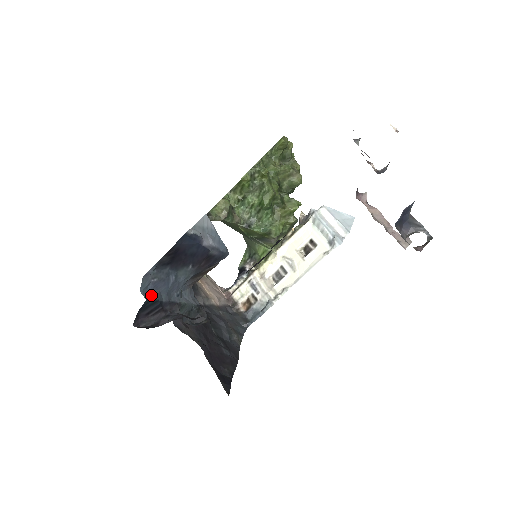
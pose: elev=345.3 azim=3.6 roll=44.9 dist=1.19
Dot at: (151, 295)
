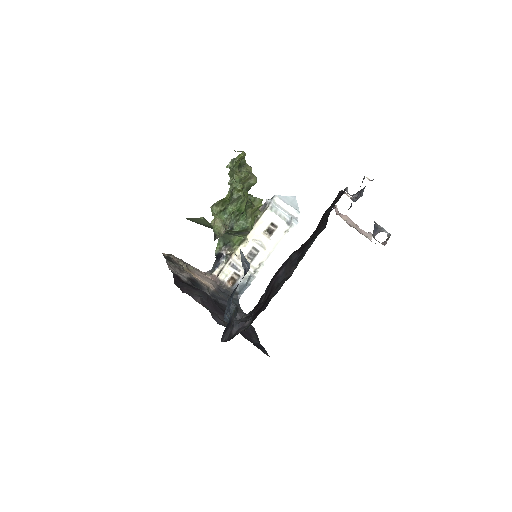
Dot at: (227, 318)
